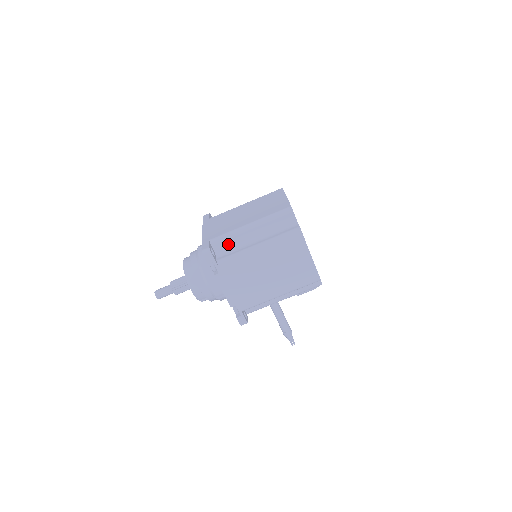
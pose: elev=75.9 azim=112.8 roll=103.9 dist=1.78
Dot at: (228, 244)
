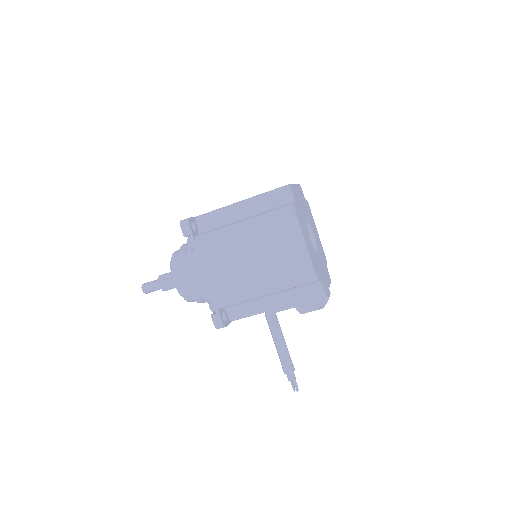
Dot at: (214, 222)
